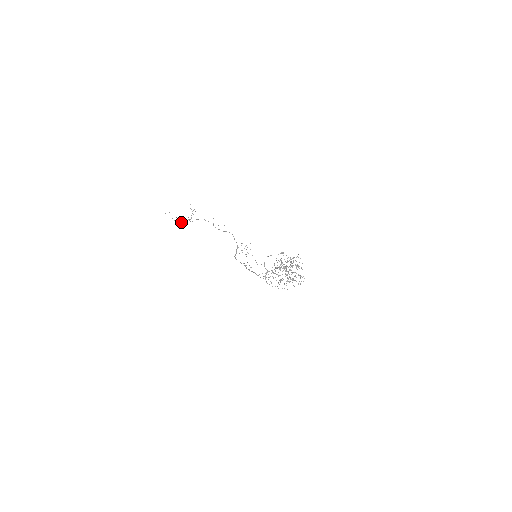
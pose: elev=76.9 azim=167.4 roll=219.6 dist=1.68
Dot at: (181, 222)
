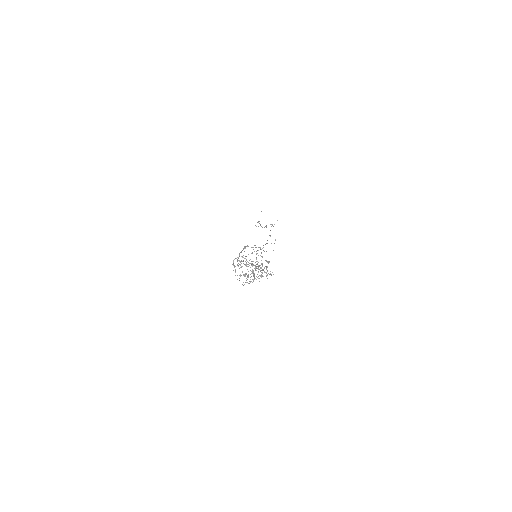
Dot at: occluded
